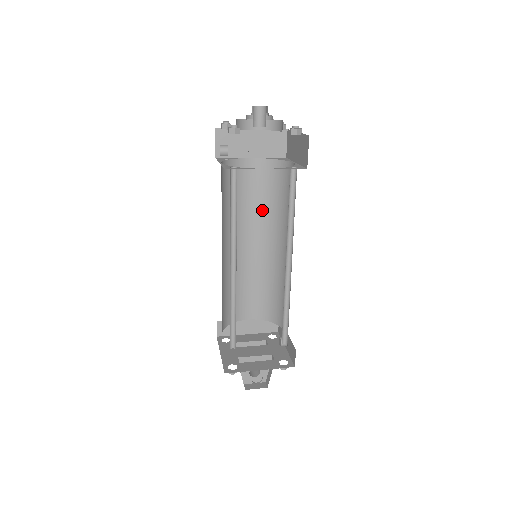
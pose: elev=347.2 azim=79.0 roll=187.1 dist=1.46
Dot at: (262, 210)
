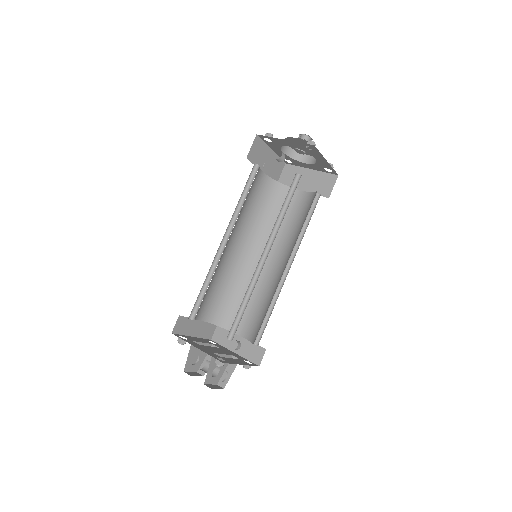
Dot at: (252, 219)
